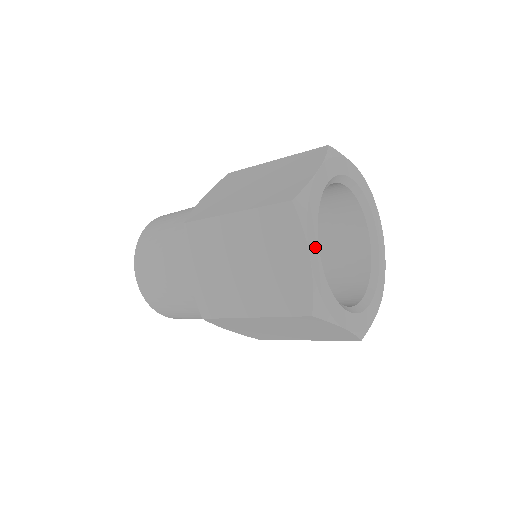
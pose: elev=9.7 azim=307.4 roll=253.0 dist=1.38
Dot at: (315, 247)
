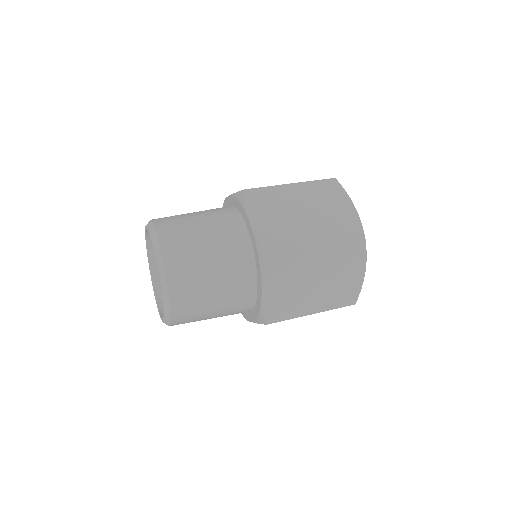
Dot at: occluded
